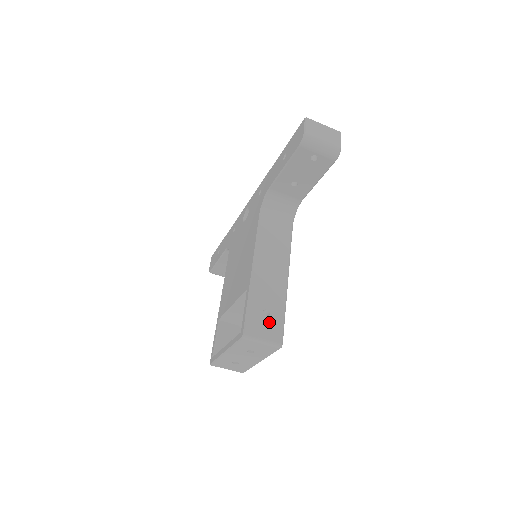
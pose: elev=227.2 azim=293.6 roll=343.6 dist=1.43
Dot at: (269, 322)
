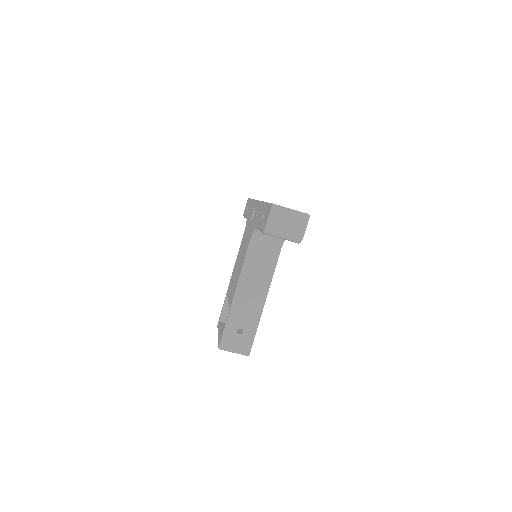
Dot at: (241, 339)
